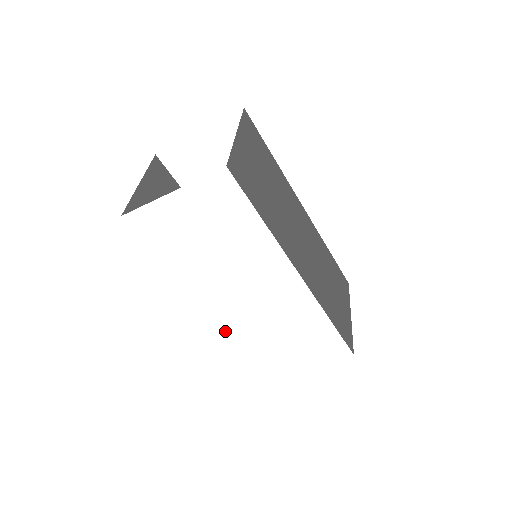
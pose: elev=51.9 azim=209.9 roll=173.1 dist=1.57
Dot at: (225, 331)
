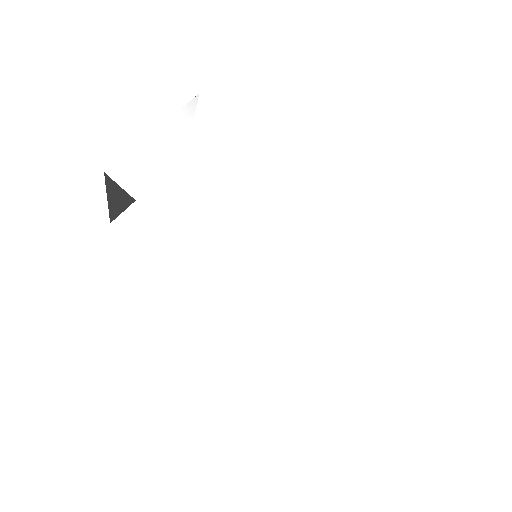
Dot at: occluded
